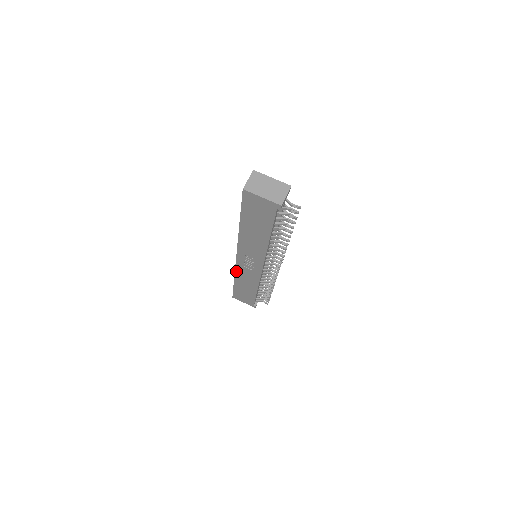
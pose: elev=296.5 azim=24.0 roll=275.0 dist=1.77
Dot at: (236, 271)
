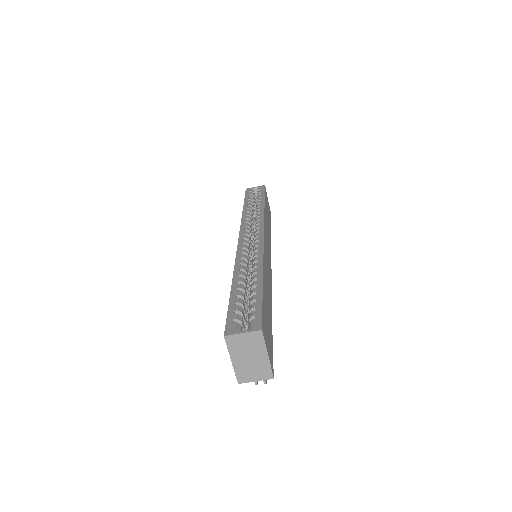
Dot at: occluded
